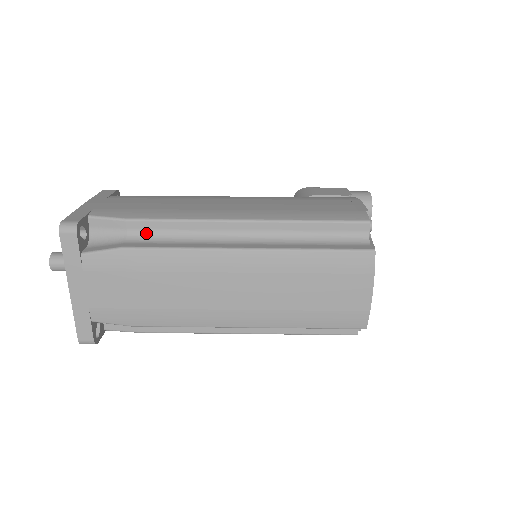
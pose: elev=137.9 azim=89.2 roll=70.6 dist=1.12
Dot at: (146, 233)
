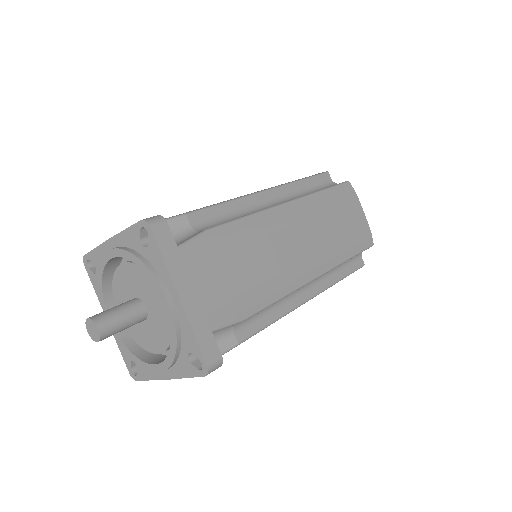
Dot at: (207, 222)
